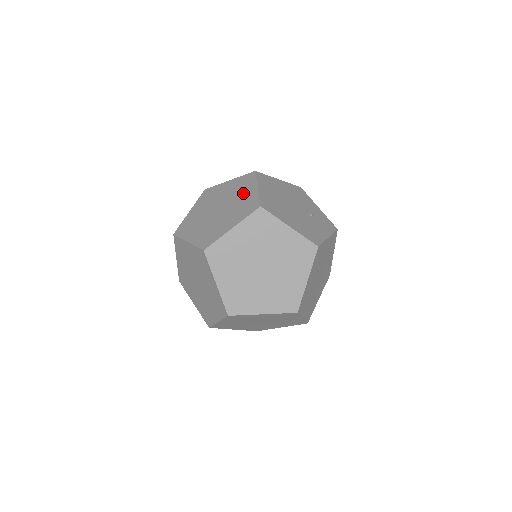
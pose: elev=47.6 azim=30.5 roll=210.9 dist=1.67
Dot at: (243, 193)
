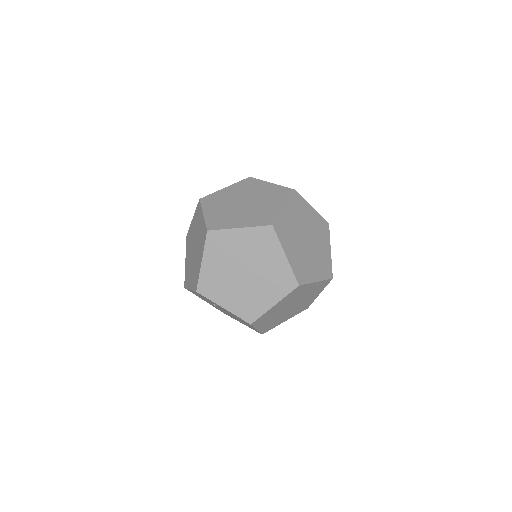
Dot at: (260, 189)
